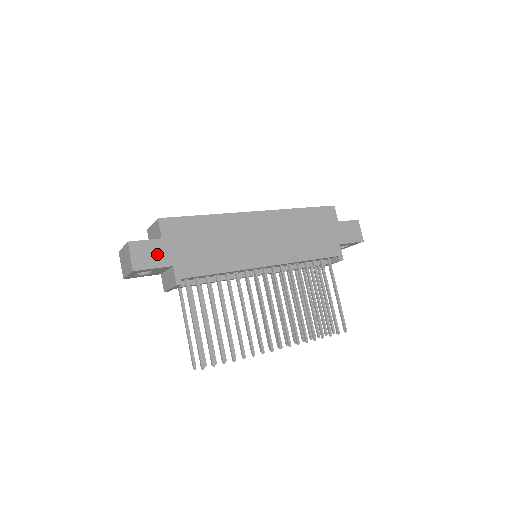
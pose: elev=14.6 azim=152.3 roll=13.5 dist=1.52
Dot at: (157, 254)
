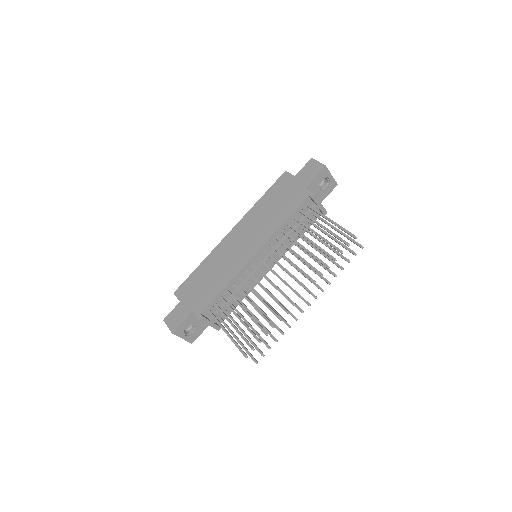
Dot at: (181, 312)
